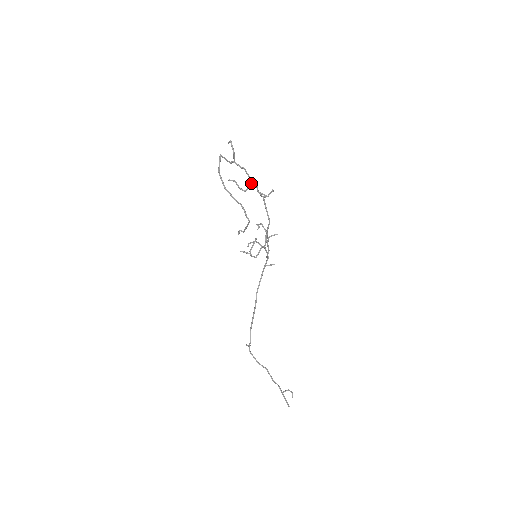
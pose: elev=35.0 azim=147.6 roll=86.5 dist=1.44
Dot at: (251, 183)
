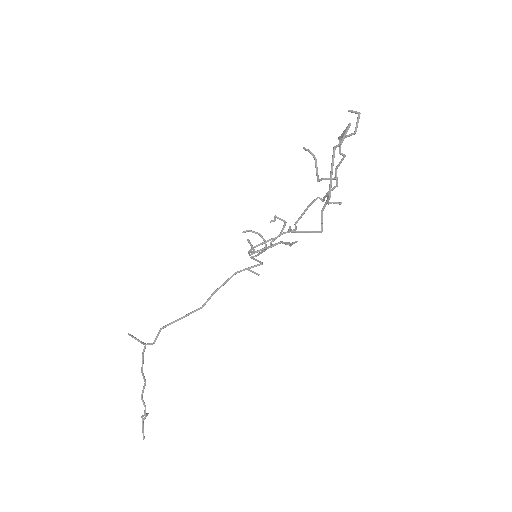
Dot at: (333, 178)
